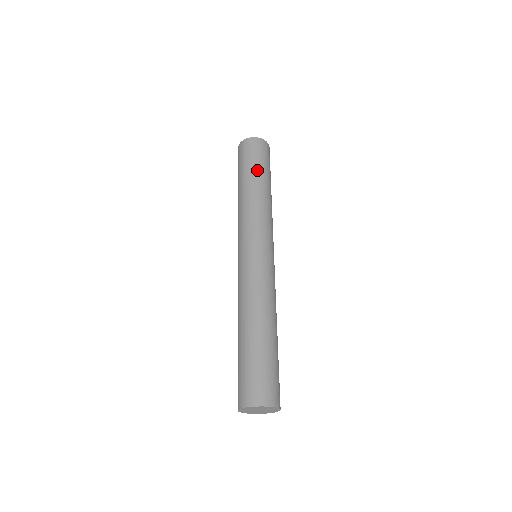
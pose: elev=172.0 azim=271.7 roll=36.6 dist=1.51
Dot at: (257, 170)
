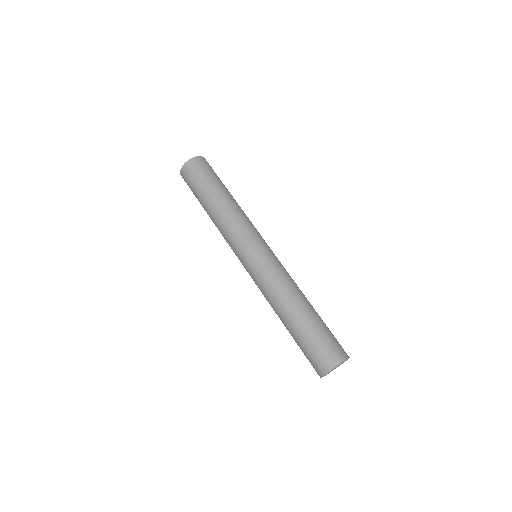
Dot at: (217, 184)
